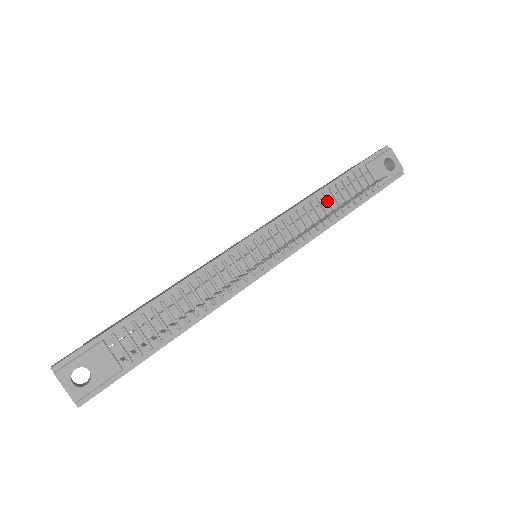
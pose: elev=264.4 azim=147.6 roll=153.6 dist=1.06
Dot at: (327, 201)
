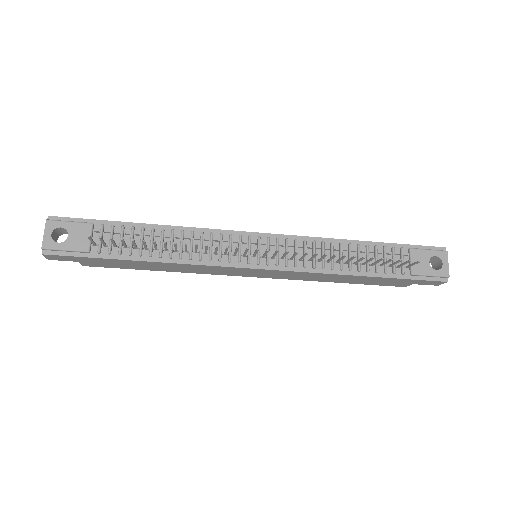
Dot at: (348, 252)
